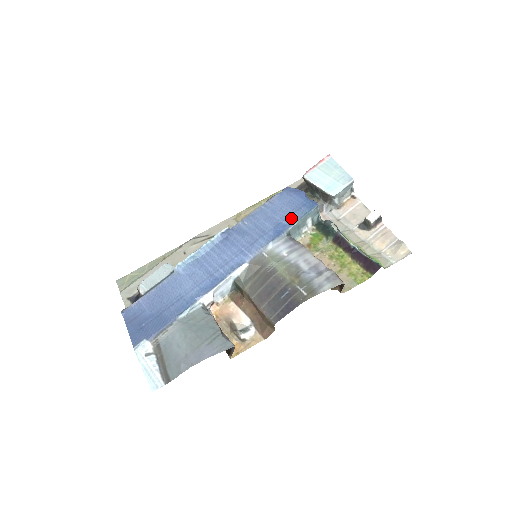
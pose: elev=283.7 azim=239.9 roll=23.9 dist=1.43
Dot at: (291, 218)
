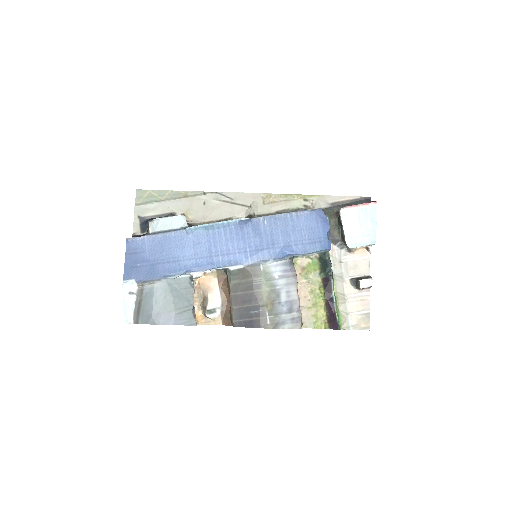
Dot at: (302, 248)
